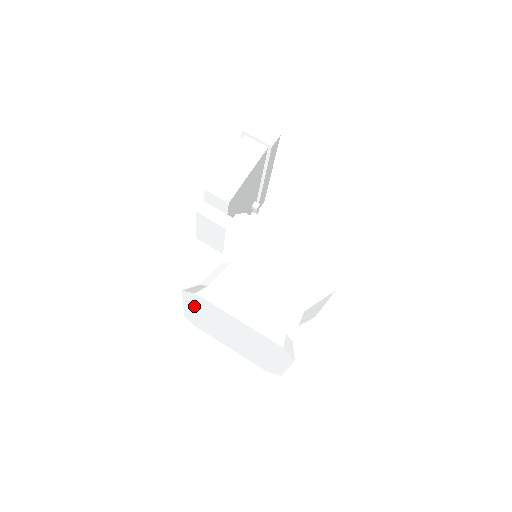
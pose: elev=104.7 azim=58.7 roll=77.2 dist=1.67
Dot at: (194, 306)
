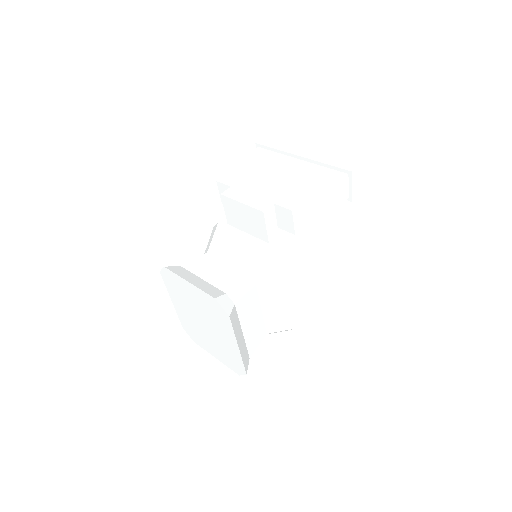
Dot at: (202, 298)
